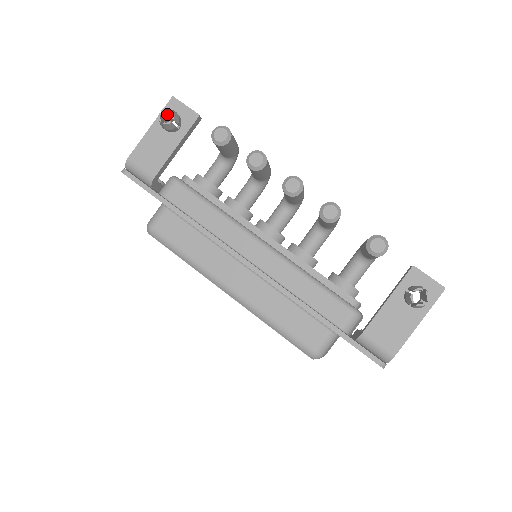
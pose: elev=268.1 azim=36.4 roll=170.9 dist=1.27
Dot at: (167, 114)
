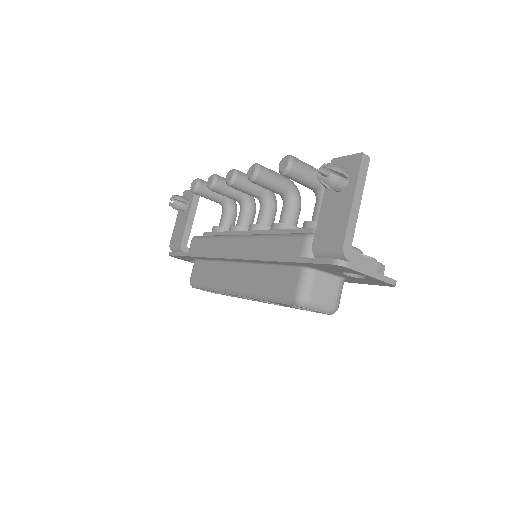
Dot at: (177, 201)
